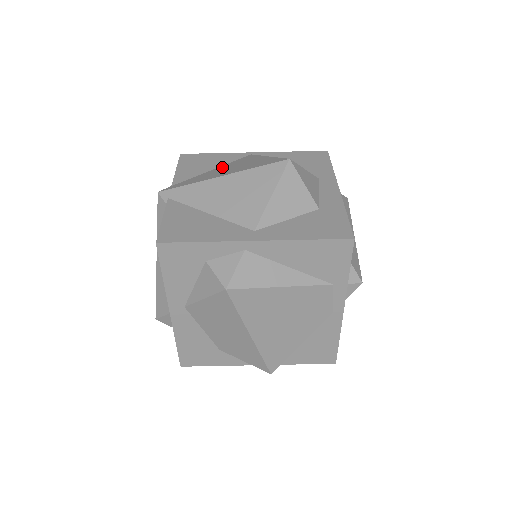
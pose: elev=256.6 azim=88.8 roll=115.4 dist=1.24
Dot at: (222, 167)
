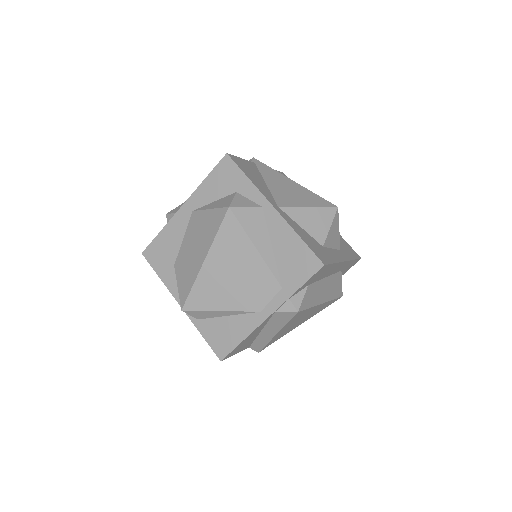
Dot at: occluded
